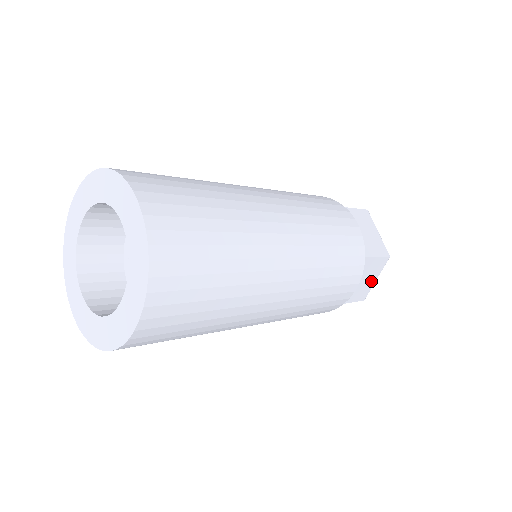
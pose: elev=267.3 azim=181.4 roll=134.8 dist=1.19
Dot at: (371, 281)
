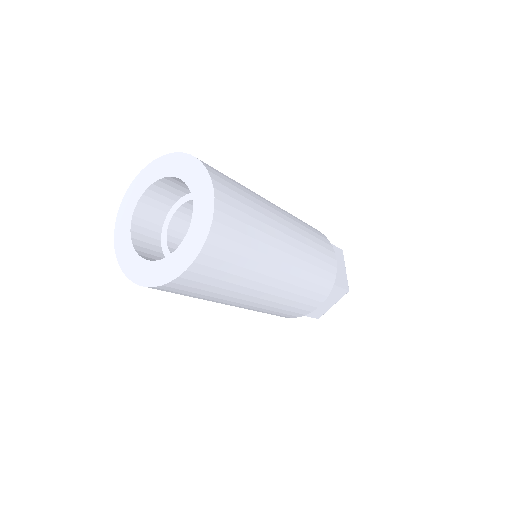
Dot at: (329, 305)
